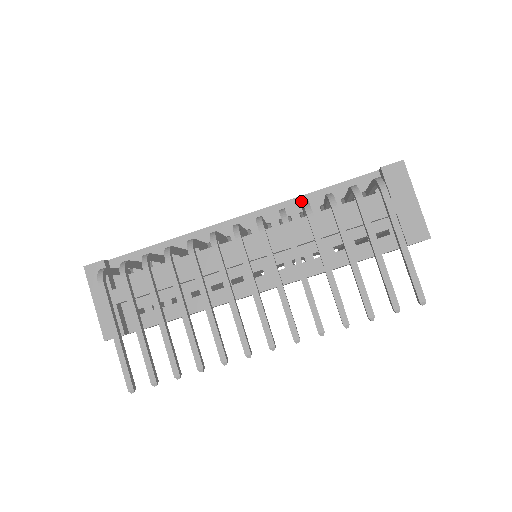
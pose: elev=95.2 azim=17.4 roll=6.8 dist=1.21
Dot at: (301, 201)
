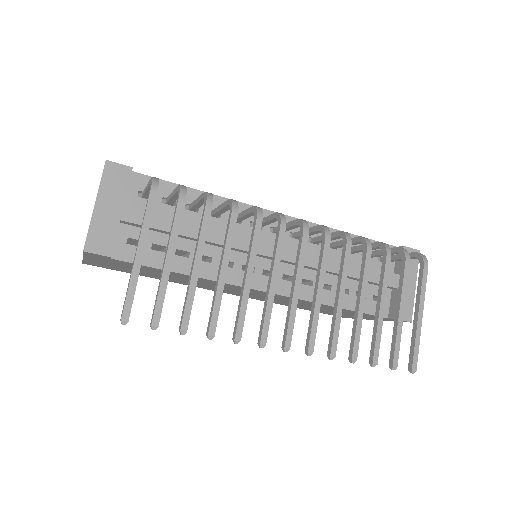
Dot at: occluded
